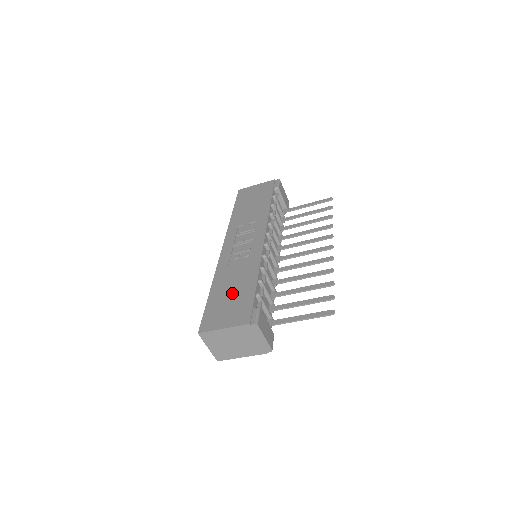
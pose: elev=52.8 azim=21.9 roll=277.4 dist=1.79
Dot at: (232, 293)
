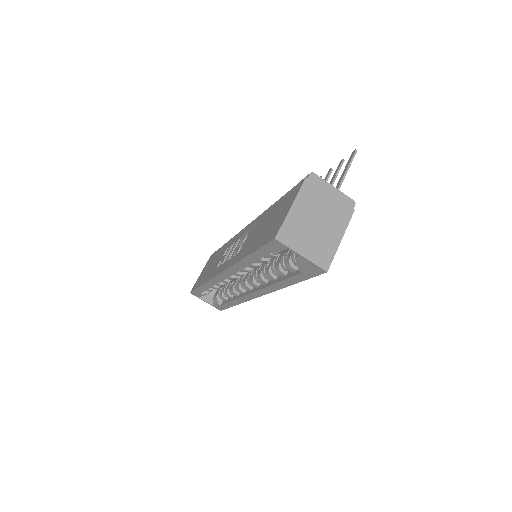
Dot at: (266, 224)
